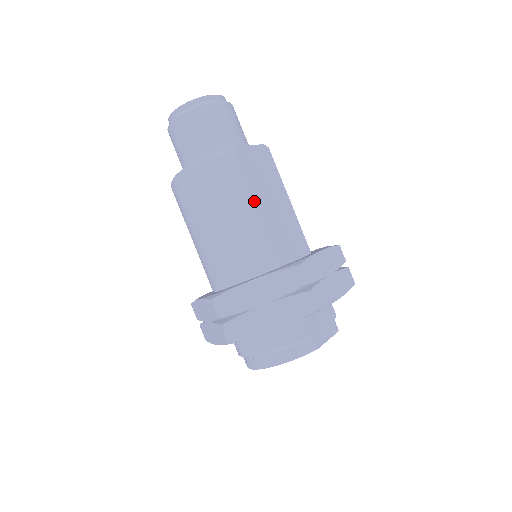
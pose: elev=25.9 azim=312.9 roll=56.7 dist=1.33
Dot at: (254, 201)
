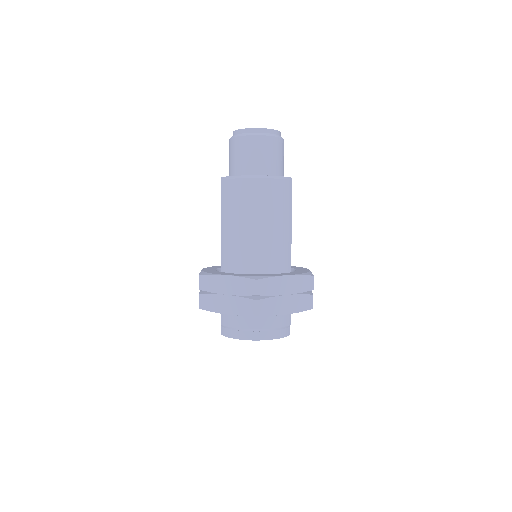
Dot at: occluded
